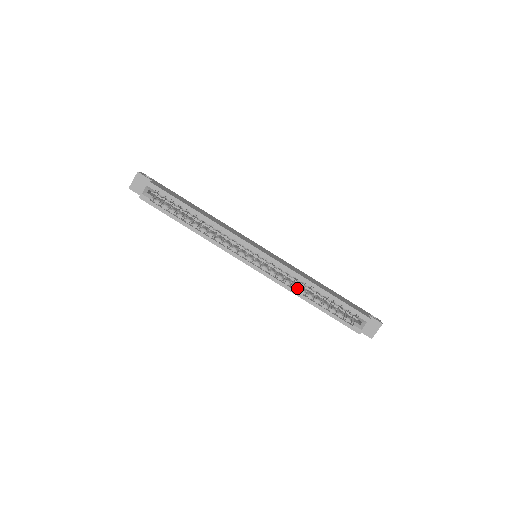
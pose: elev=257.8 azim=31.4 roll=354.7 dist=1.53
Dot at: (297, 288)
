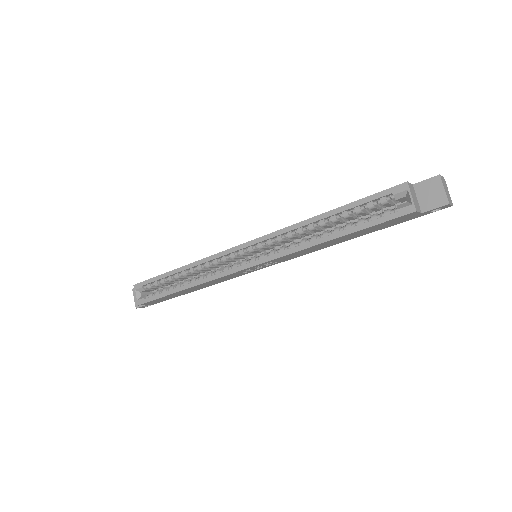
Dot at: (306, 240)
